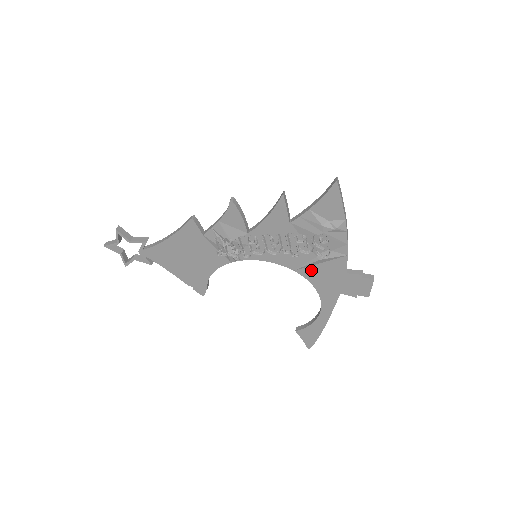
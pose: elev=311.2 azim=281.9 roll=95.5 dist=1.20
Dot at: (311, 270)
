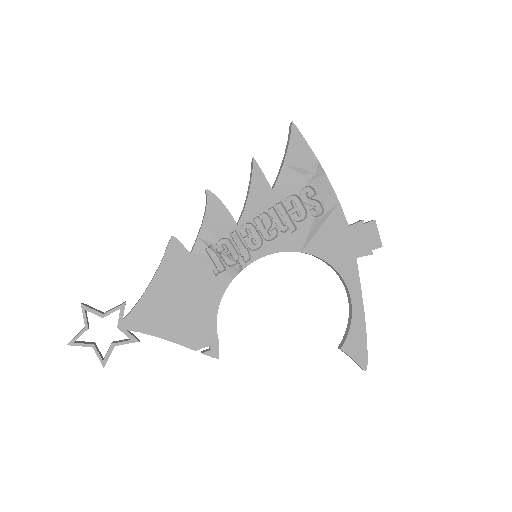
Dot at: (316, 241)
